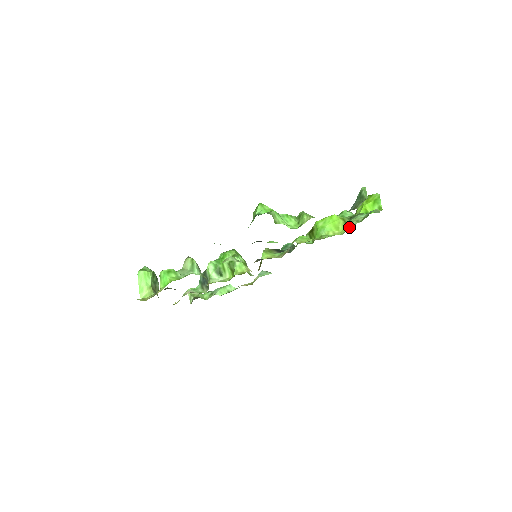
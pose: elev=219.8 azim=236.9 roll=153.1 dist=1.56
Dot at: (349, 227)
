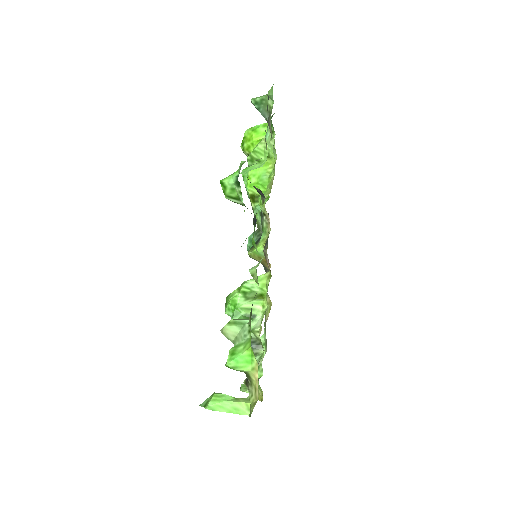
Dot at: (272, 152)
